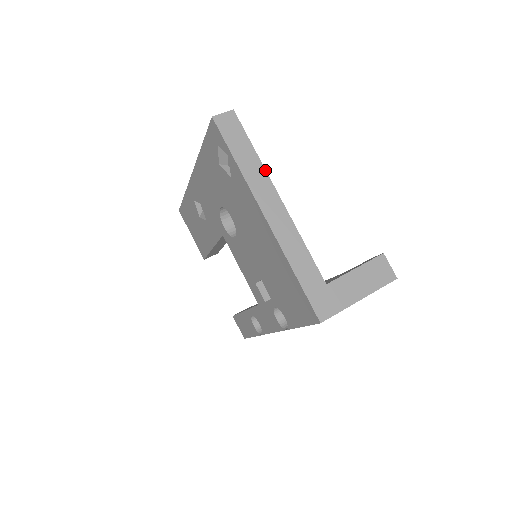
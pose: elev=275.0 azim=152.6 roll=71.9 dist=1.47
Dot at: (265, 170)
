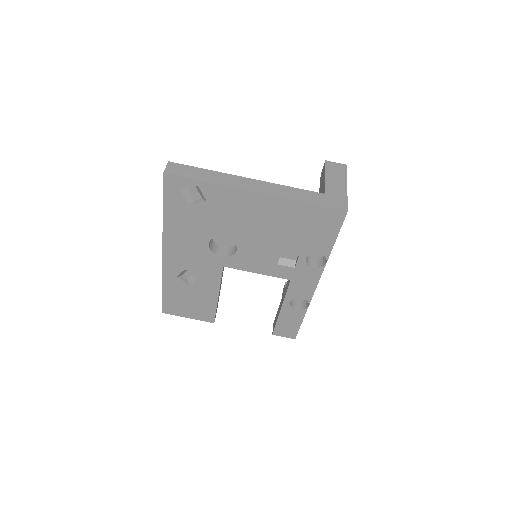
Dot at: (224, 173)
